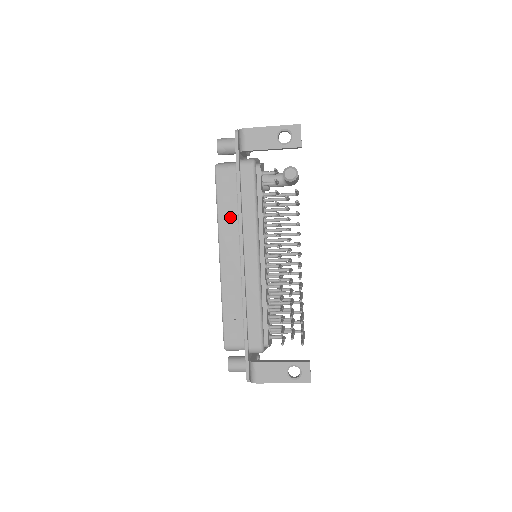
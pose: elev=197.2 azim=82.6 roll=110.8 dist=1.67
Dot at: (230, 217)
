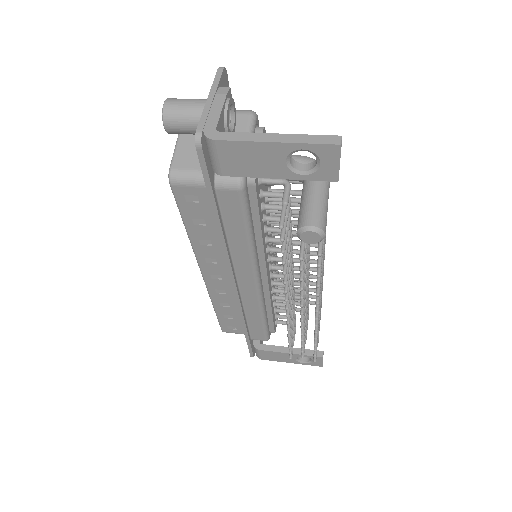
Dot at: (209, 240)
